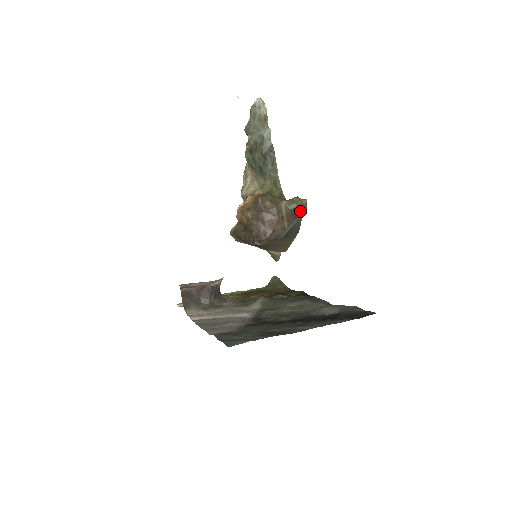
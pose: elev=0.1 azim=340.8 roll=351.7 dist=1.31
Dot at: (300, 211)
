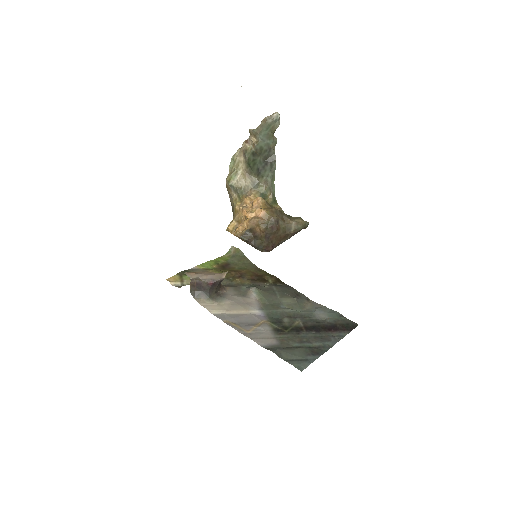
Dot at: occluded
